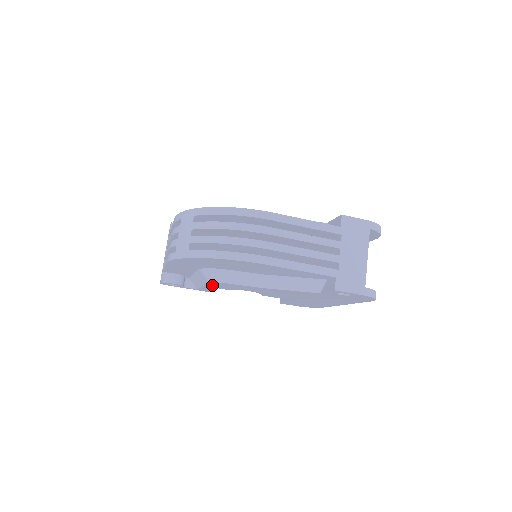
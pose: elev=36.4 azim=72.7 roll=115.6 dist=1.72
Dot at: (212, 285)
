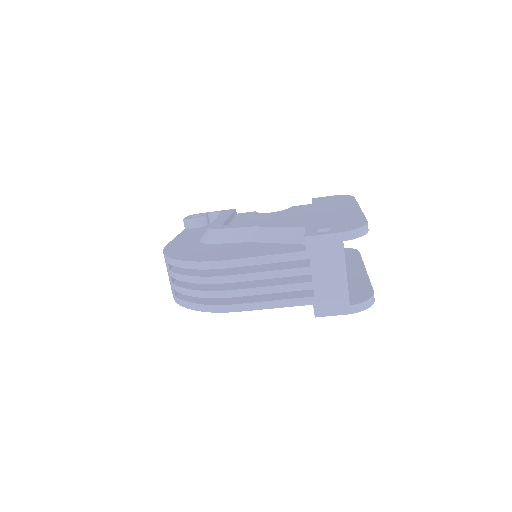
Dot at: occluded
